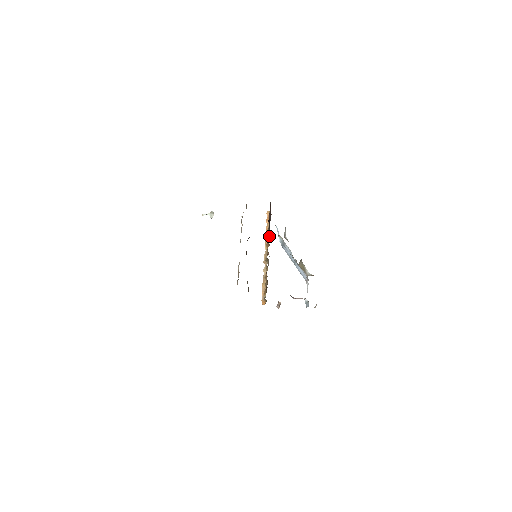
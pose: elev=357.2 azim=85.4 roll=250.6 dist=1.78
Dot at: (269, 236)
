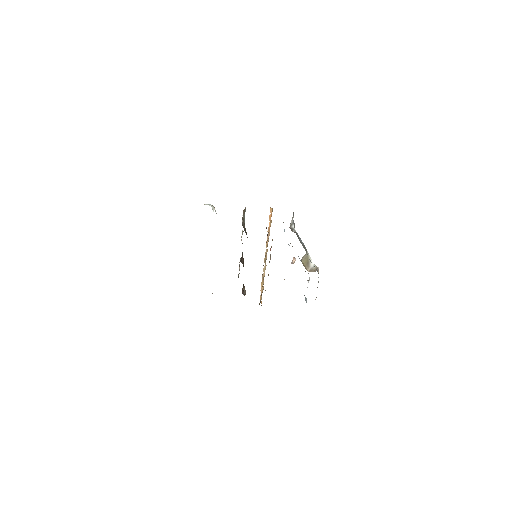
Dot at: occluded
